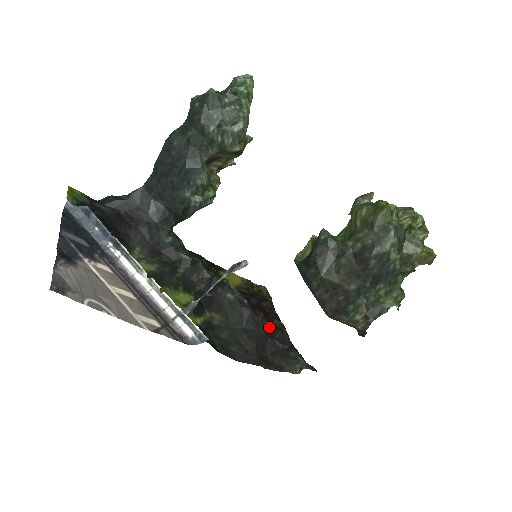
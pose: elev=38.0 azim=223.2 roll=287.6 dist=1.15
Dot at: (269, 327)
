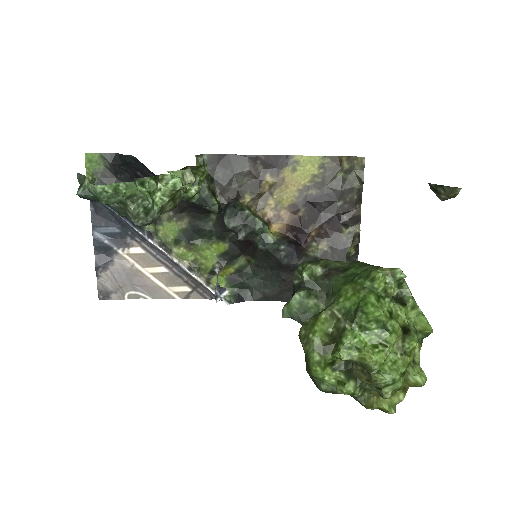
Dot at: (326, 249)
